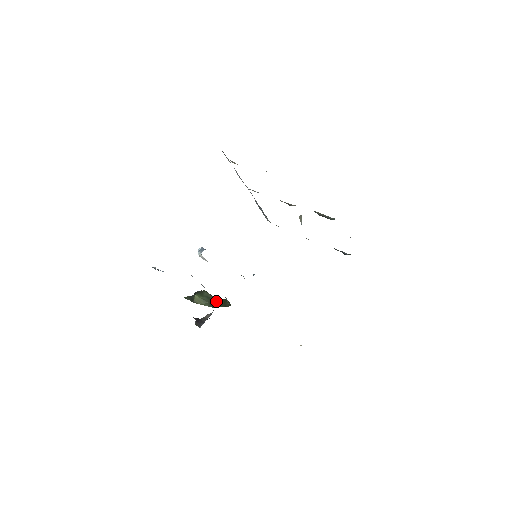
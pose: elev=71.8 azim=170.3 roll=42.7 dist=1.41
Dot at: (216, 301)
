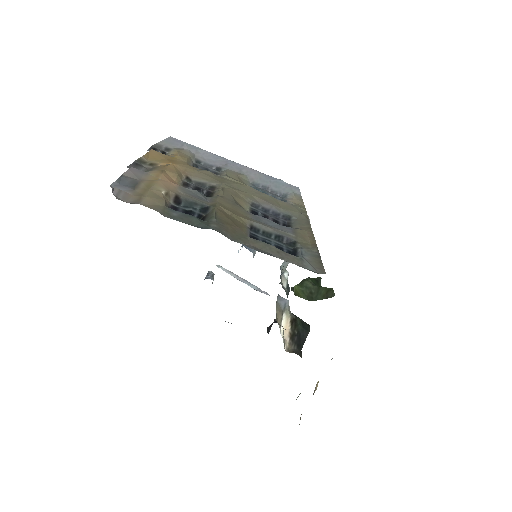
Dot at: (316, 292)
